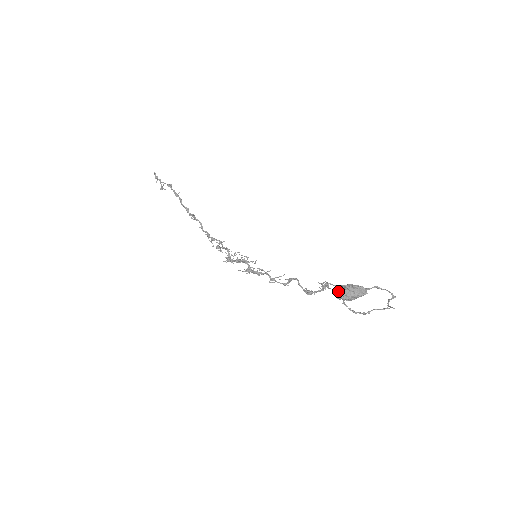
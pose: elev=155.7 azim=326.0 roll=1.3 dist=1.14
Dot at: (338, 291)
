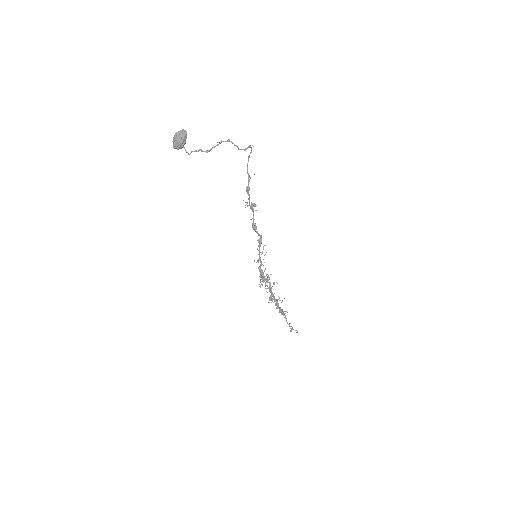
Dot at: (173, 143)
